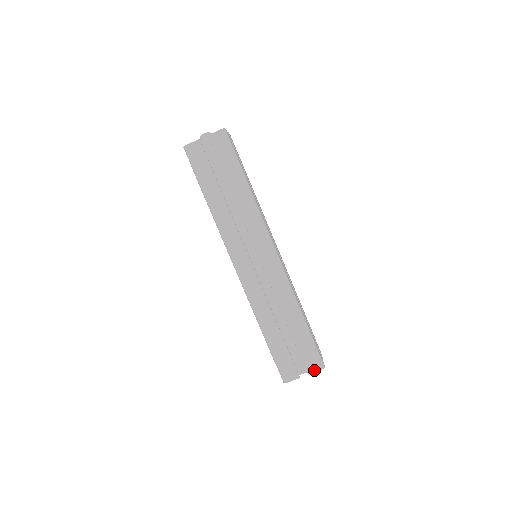
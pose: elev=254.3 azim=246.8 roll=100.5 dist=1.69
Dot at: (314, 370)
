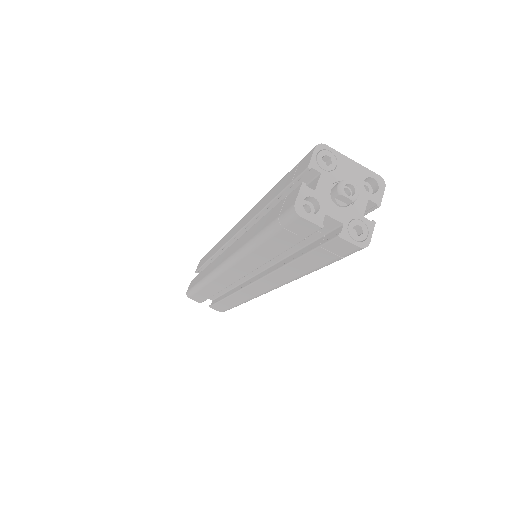
Dot at: (216, 309)
